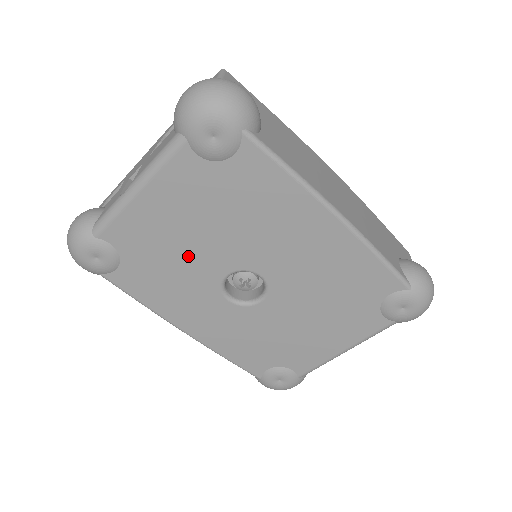
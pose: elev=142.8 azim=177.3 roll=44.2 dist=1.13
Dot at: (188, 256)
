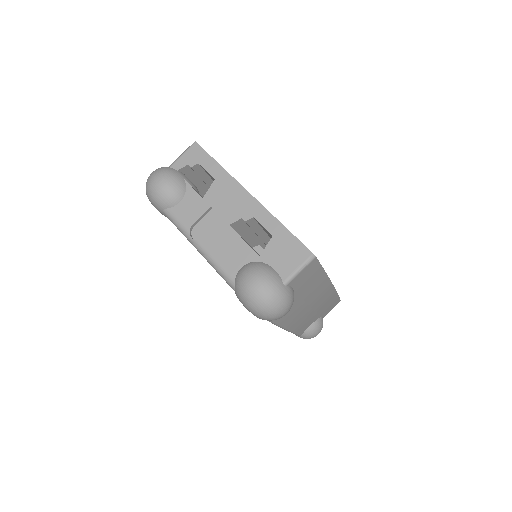
Dot at: occluded
